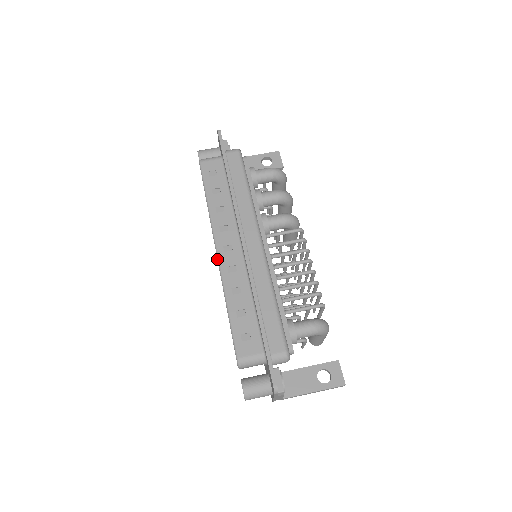
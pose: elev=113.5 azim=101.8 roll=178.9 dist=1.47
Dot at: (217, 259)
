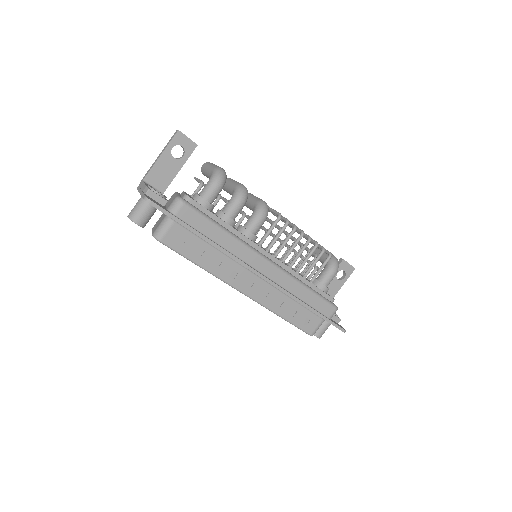
Dot at: occluded
